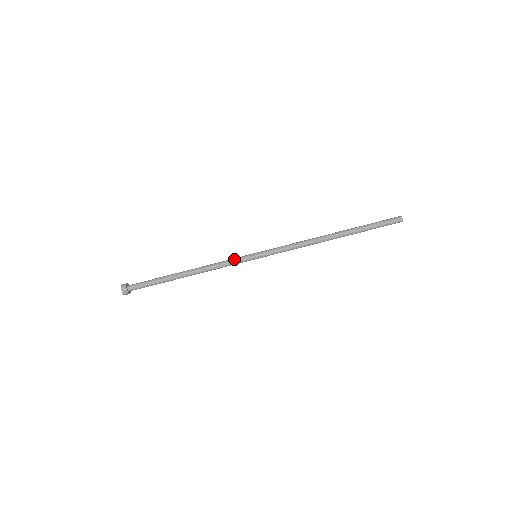
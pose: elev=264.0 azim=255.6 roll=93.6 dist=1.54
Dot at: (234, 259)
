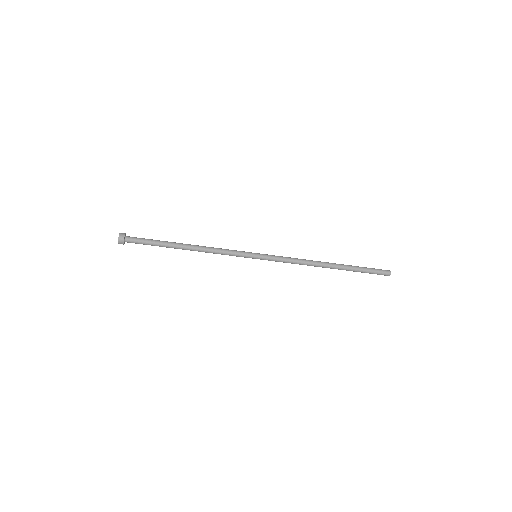
Dot at: (235, 254)
